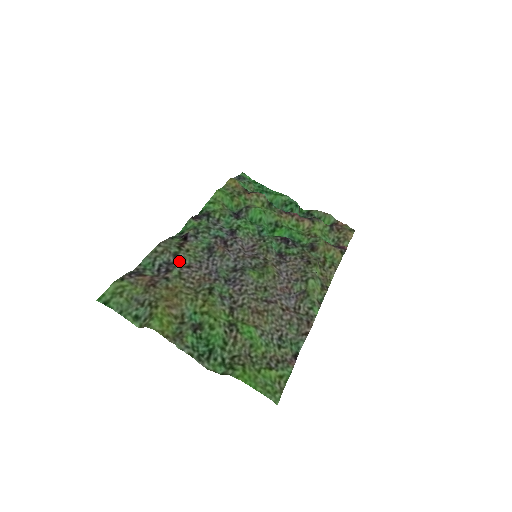
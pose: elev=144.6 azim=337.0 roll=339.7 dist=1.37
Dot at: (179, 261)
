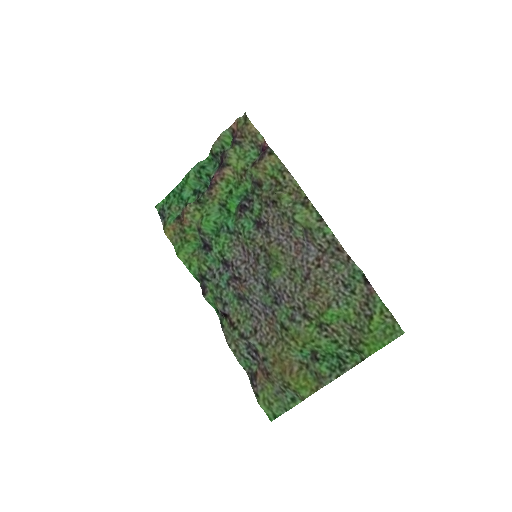
Dot at: (249, 338)
